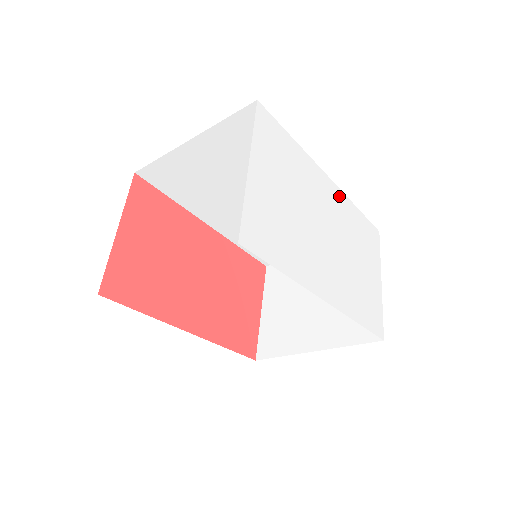
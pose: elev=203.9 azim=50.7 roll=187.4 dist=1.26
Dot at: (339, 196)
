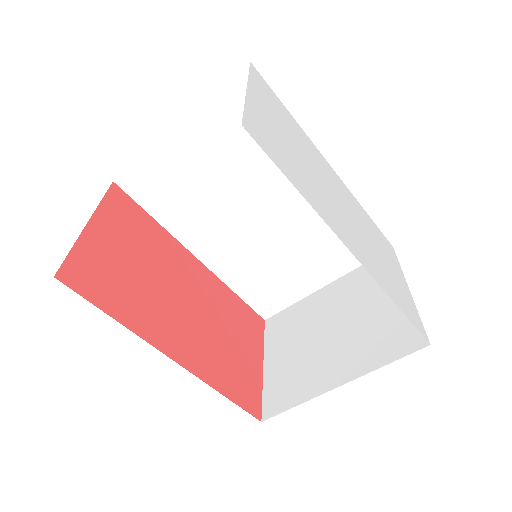
Dot at: (345, 188)
